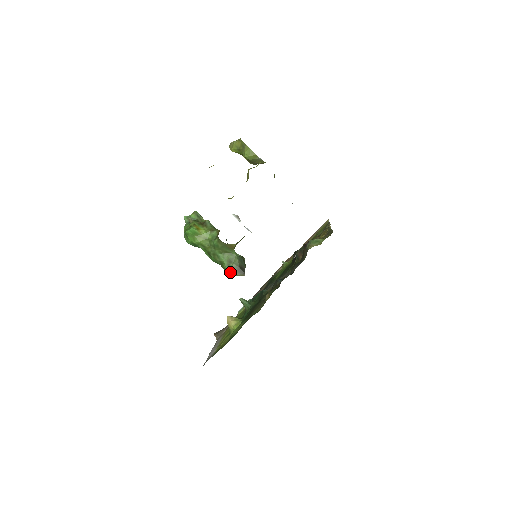
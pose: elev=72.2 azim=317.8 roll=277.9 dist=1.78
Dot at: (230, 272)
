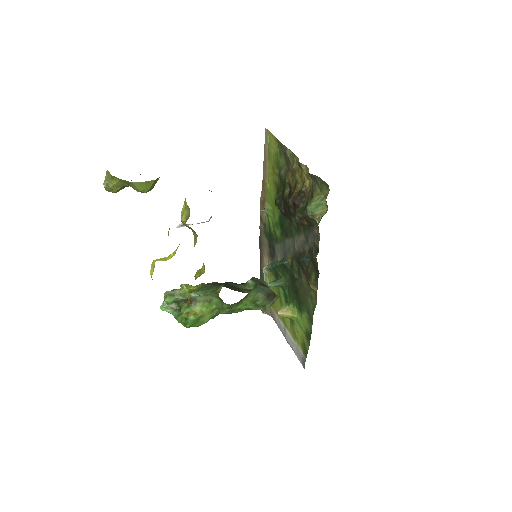
Dot at: (263, 309)
